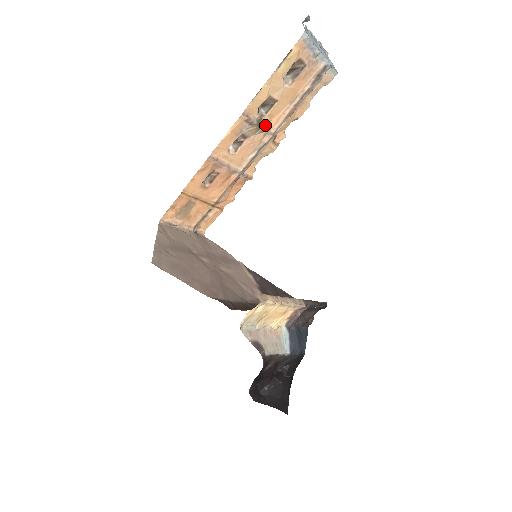
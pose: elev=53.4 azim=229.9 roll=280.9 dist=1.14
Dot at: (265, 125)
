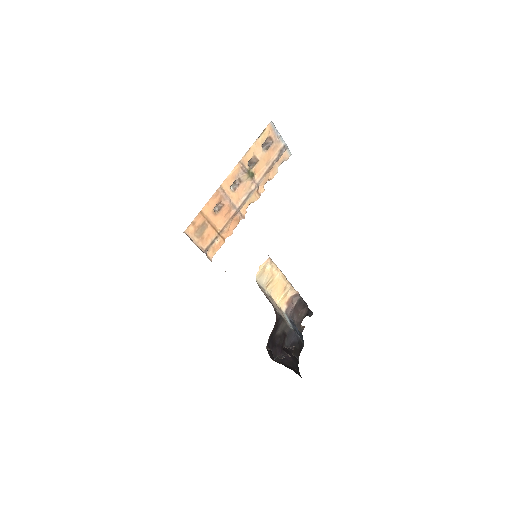
Dot at: (252, 175)
